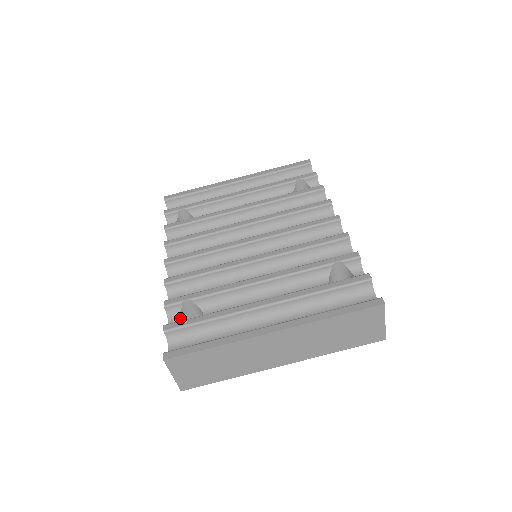
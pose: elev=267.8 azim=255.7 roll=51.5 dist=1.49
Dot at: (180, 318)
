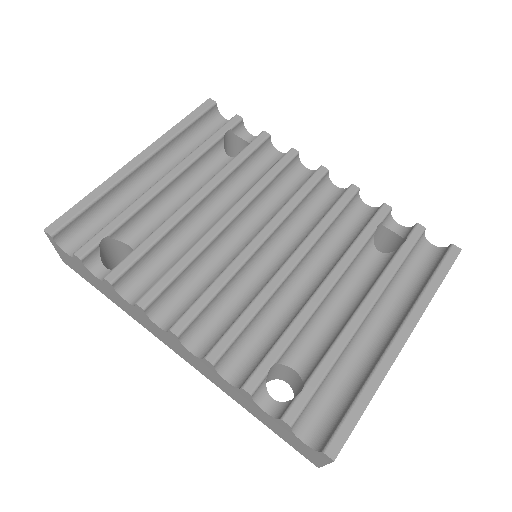
Dot at: (266, 392)
